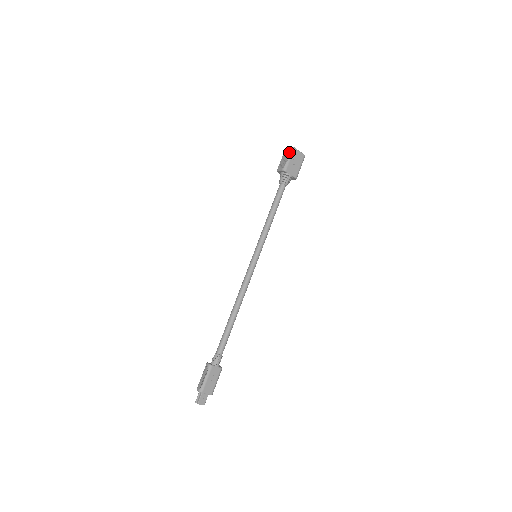
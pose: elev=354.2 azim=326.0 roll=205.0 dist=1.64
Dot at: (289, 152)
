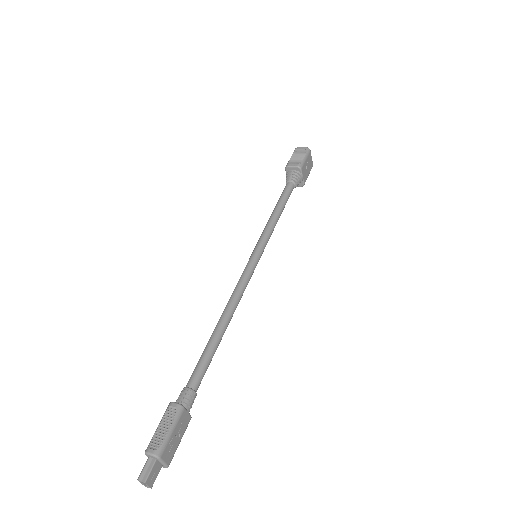
Dot at: (305, 151)
